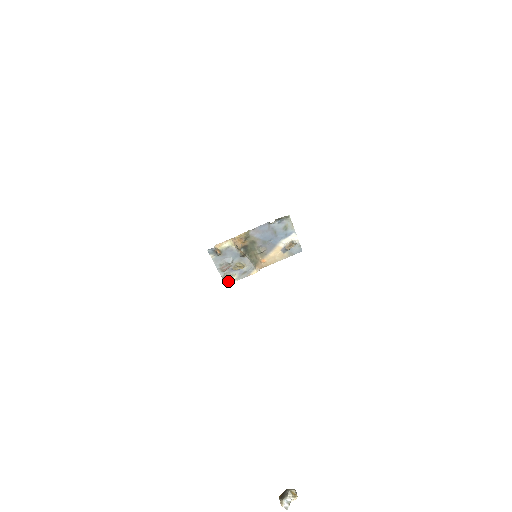
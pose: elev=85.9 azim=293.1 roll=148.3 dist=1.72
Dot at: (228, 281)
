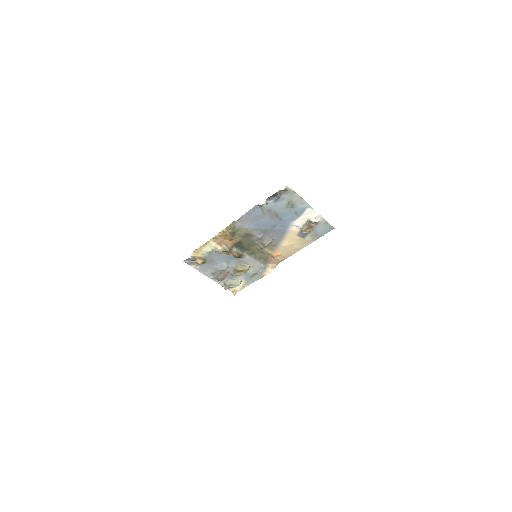
Dot at: (235, 289)
